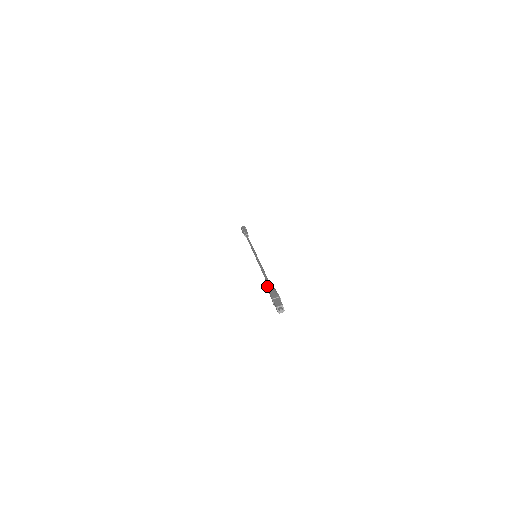
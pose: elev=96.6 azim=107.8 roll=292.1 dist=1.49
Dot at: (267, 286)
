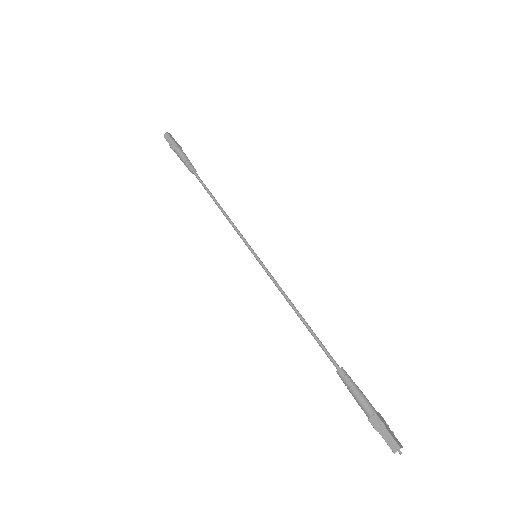
Dot at: occluded
